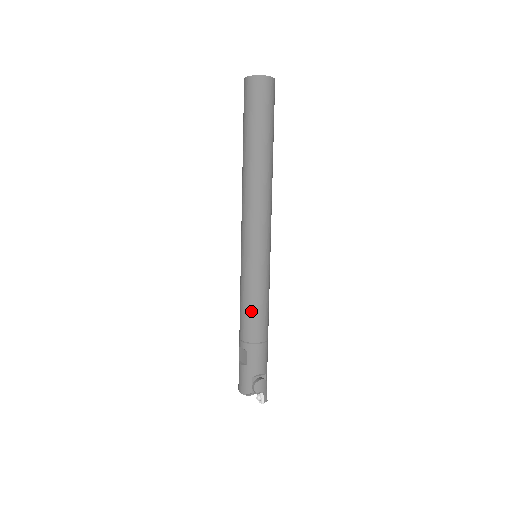
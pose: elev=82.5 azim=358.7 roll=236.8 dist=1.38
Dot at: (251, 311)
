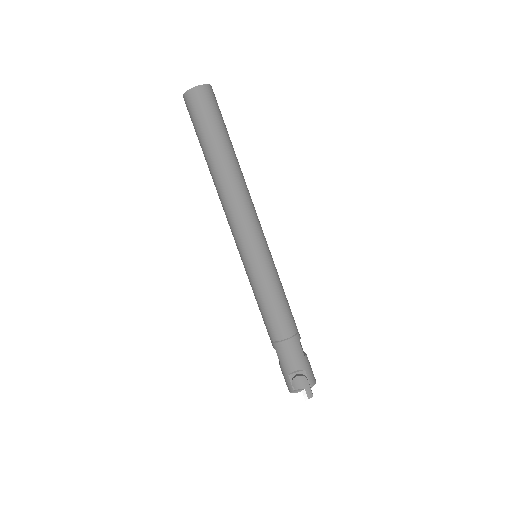
Dot at: (263, 311)
